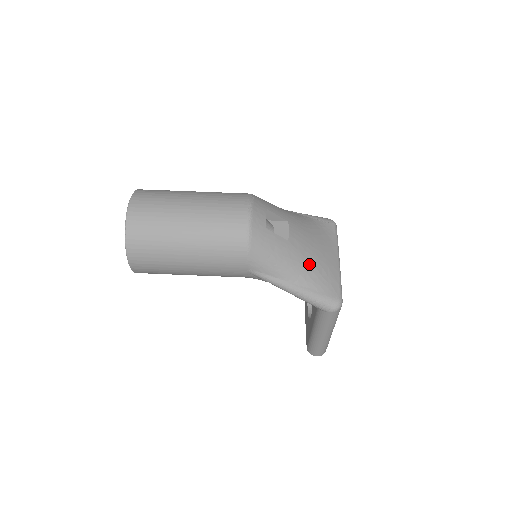
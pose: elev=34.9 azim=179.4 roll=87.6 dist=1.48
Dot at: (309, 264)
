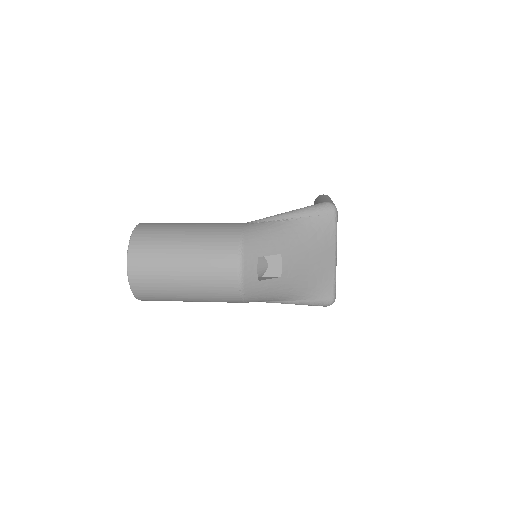
Dot at: (303, 283)
